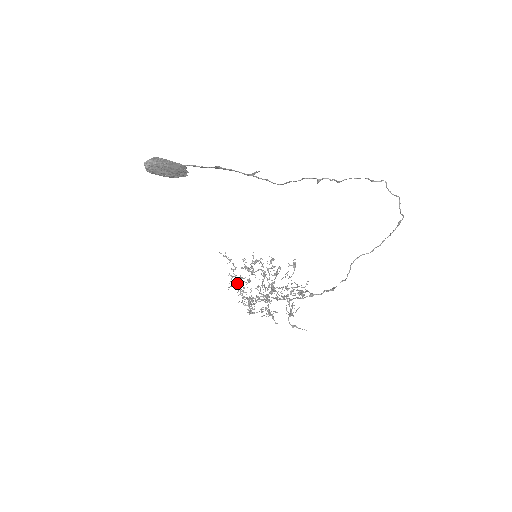
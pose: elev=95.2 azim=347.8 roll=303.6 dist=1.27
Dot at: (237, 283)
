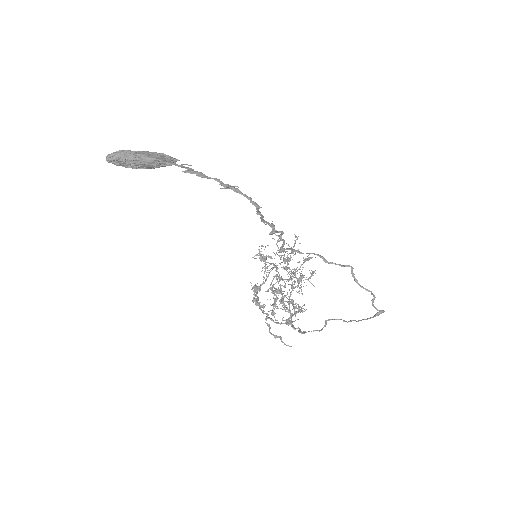
Dot at: (265, 260)
